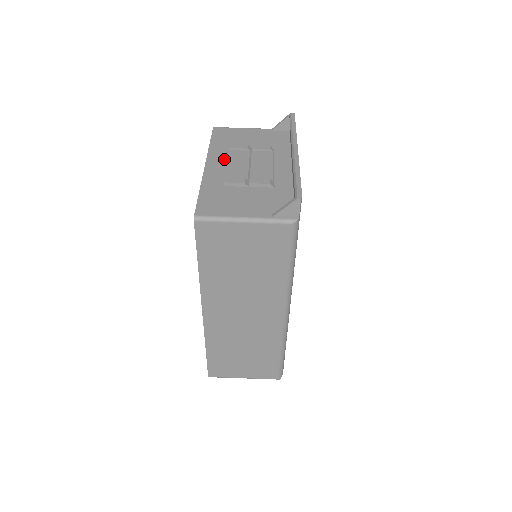
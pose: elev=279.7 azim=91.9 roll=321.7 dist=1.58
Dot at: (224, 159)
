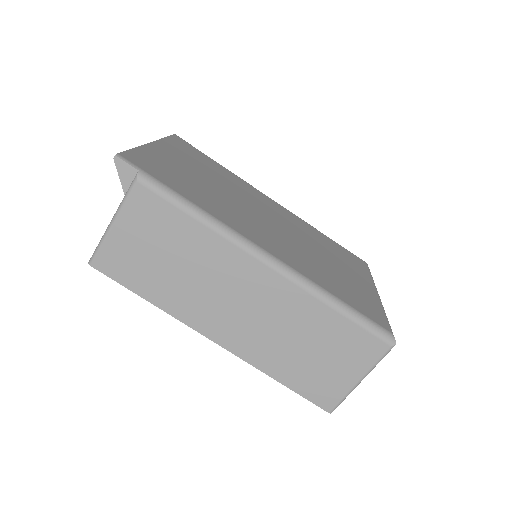
Dot at: occluded
